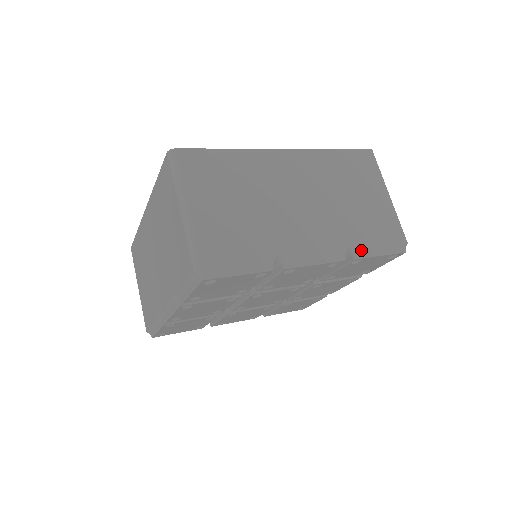
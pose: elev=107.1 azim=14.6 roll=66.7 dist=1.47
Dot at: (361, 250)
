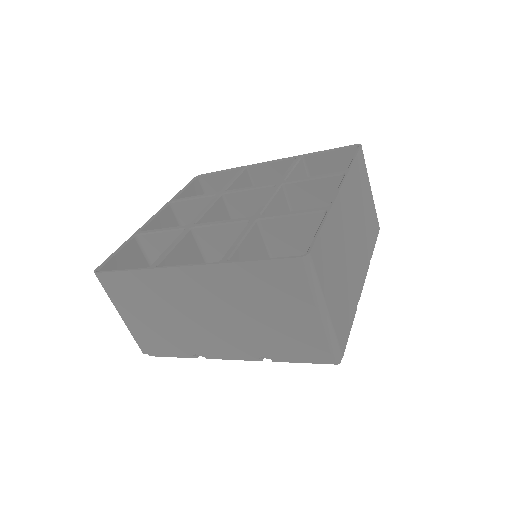
Dot at: (371, 256)
